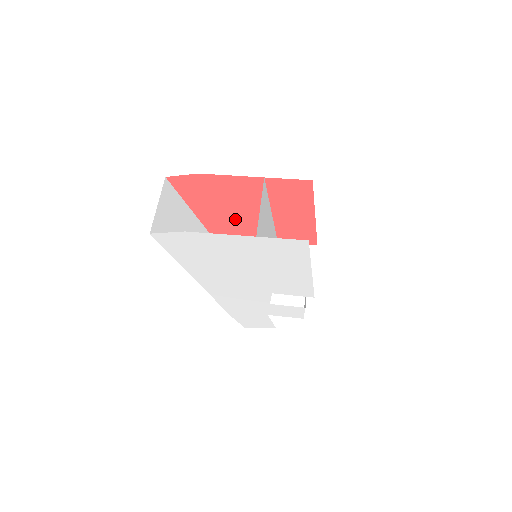
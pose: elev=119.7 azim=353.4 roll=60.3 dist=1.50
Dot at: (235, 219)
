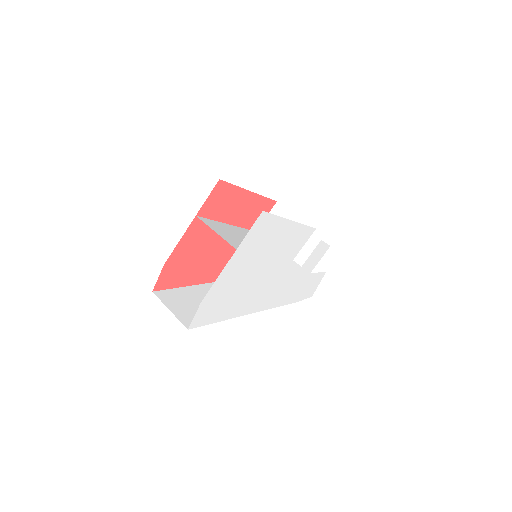
Dot at: (217, 256)
